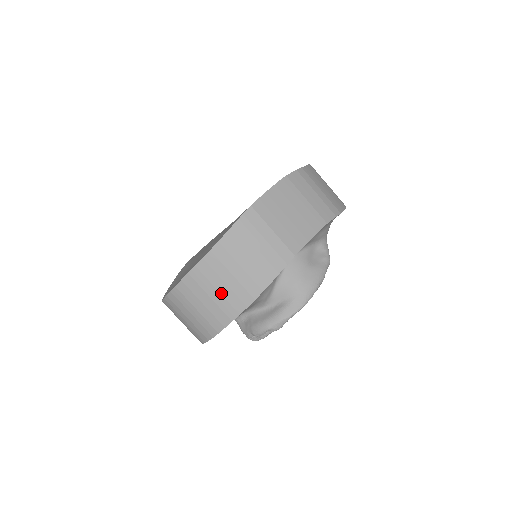
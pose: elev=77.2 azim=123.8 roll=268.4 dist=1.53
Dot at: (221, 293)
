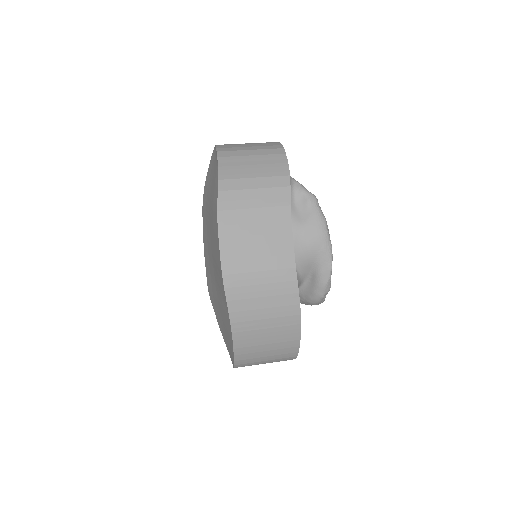
Dot at: (272, 343)
